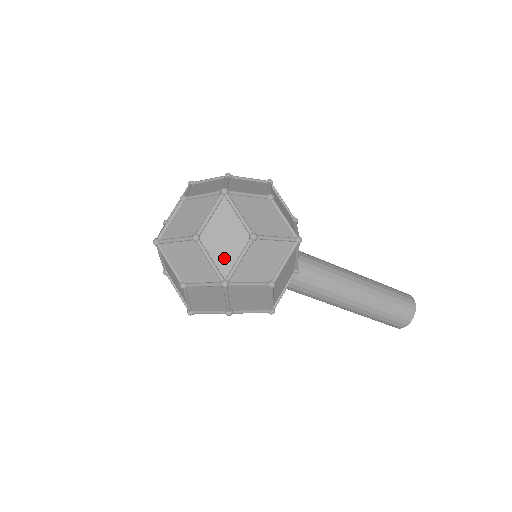
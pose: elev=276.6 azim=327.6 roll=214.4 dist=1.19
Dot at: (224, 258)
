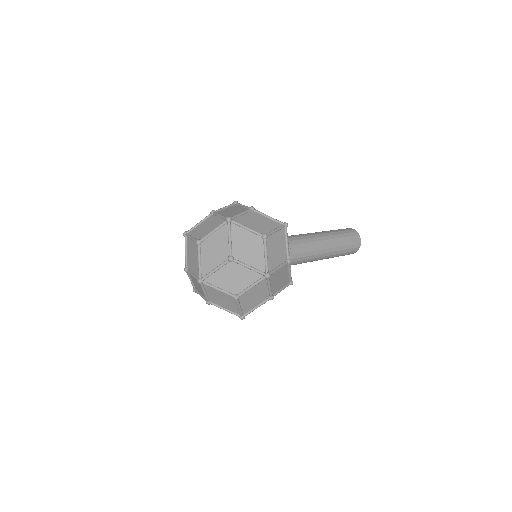
Dot at: (256, 260)
